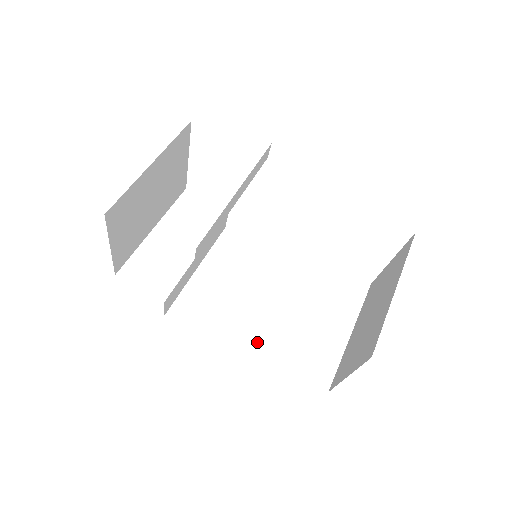
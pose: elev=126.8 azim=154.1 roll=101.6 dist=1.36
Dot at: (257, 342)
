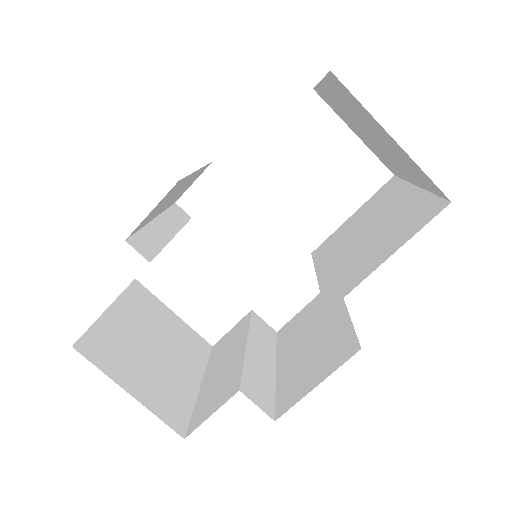
Dot at: (345, 289)
